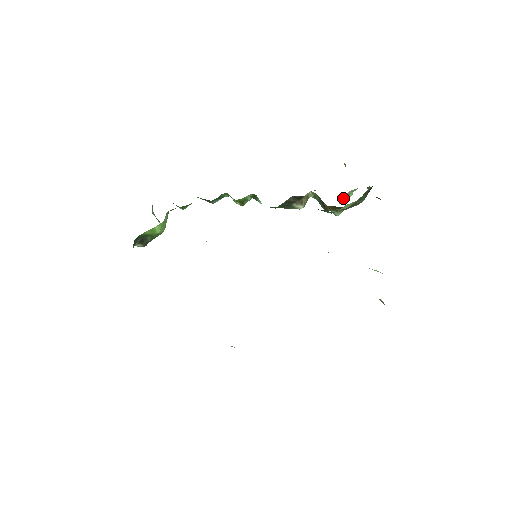
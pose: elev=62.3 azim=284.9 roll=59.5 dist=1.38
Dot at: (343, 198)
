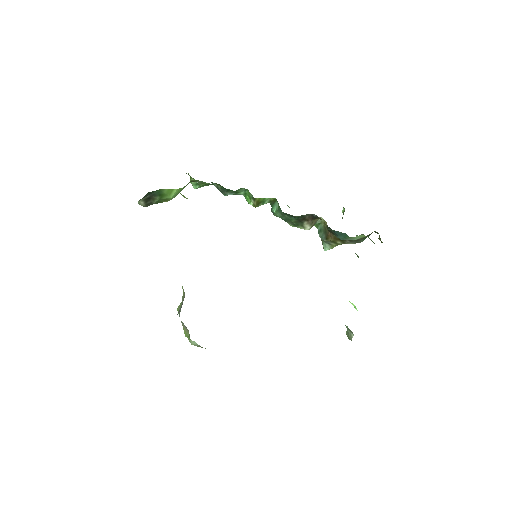
Dot at: occluded
